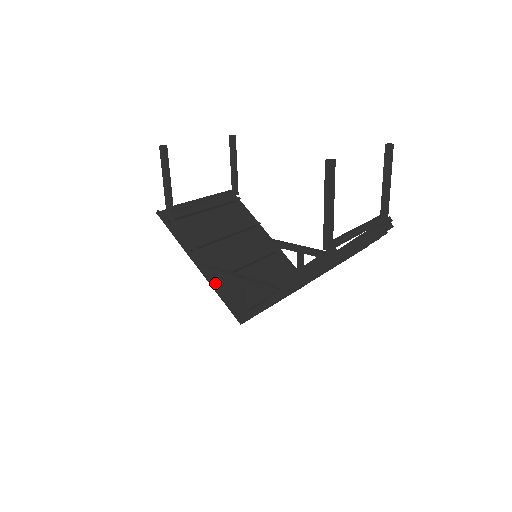
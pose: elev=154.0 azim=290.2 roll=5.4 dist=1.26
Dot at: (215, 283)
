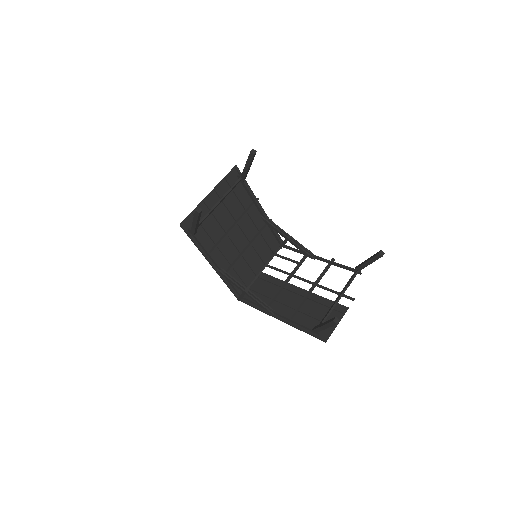
Dot at: occluded
